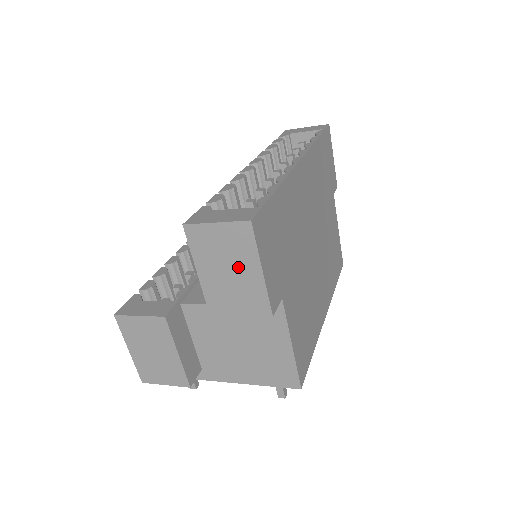
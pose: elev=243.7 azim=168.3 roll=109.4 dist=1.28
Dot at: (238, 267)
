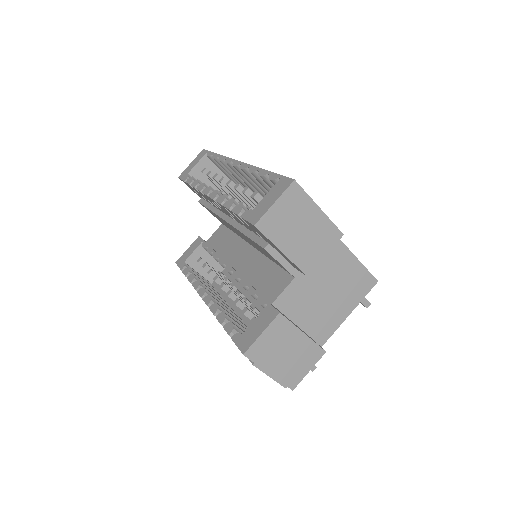
Dot at: (305, 221)
